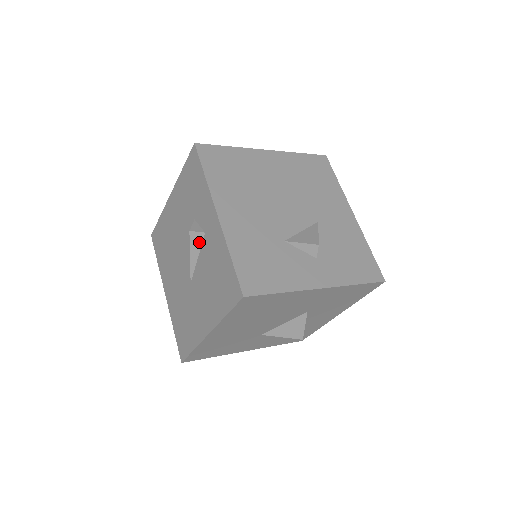
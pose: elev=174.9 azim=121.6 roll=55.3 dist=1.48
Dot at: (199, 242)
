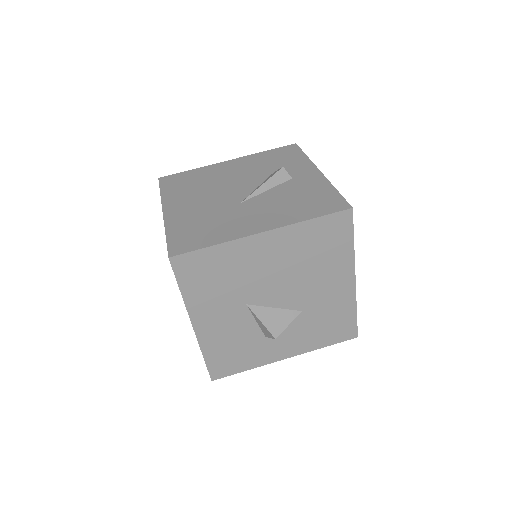
Dot at: (281, 180)
